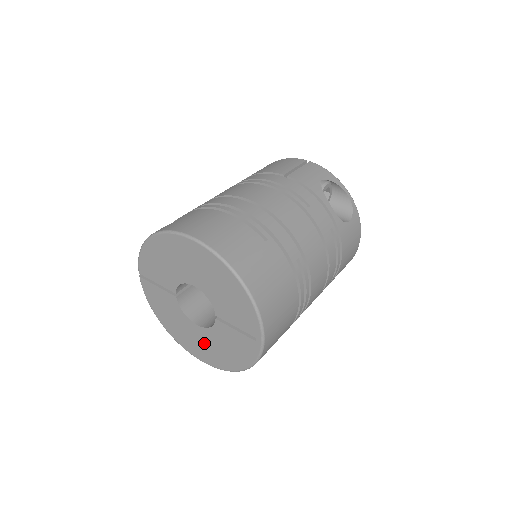
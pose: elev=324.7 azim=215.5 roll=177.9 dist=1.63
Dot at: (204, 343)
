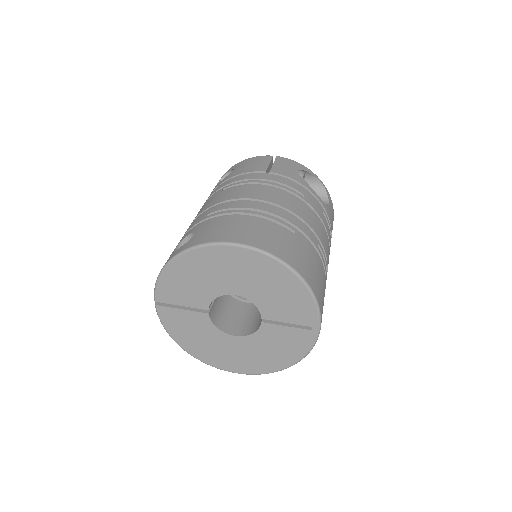
Dot at: (243, 353)
